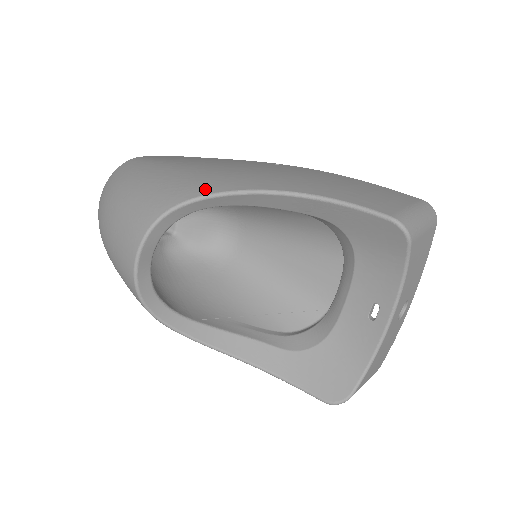
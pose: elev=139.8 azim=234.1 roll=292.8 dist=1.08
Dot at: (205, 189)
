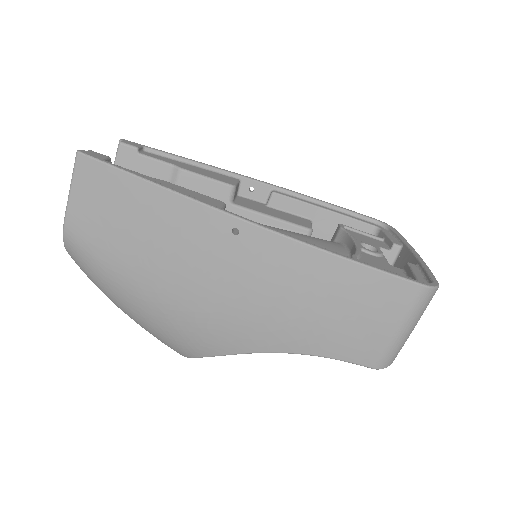
Dot at: (204, 351)
